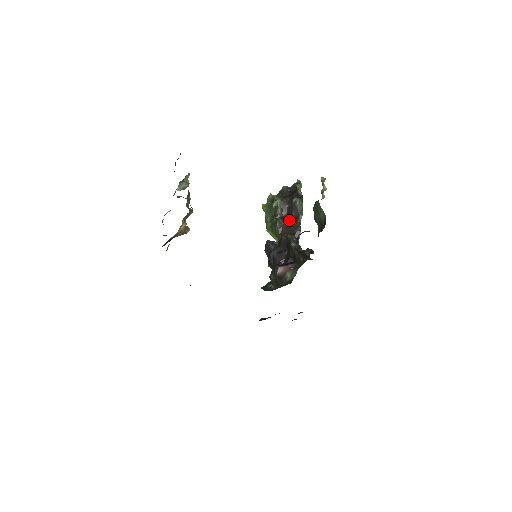
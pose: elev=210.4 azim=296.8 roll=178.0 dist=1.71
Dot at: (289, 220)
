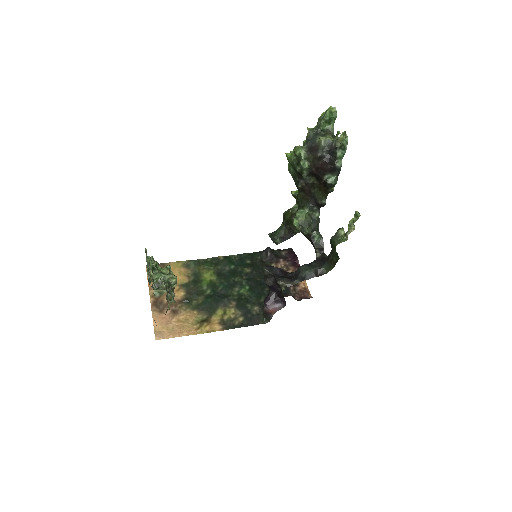
Dot at: (315, 185)
